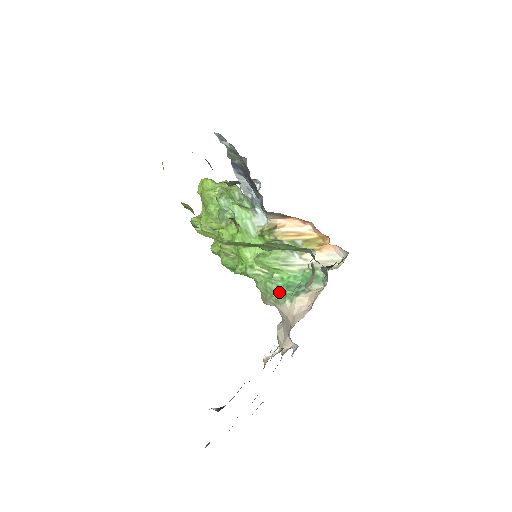
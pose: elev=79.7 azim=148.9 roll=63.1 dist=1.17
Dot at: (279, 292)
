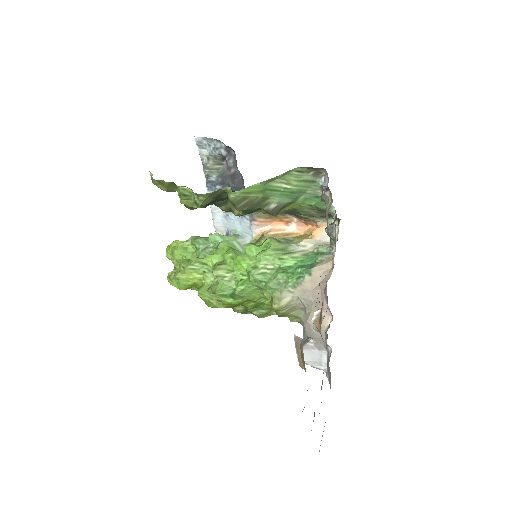
Dot at: (293, 276)
